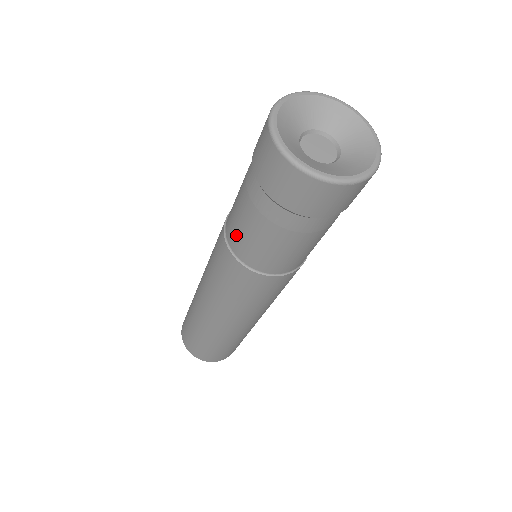
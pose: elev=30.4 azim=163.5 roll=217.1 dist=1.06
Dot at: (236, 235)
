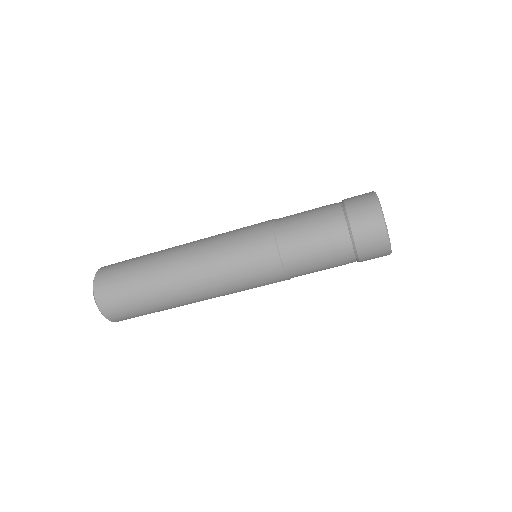
Dot at: (293, 234)
